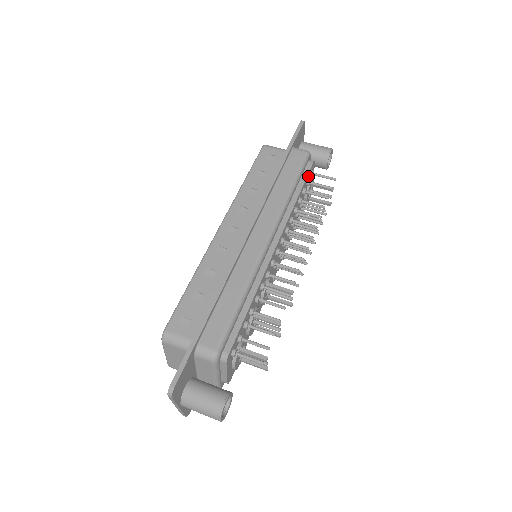
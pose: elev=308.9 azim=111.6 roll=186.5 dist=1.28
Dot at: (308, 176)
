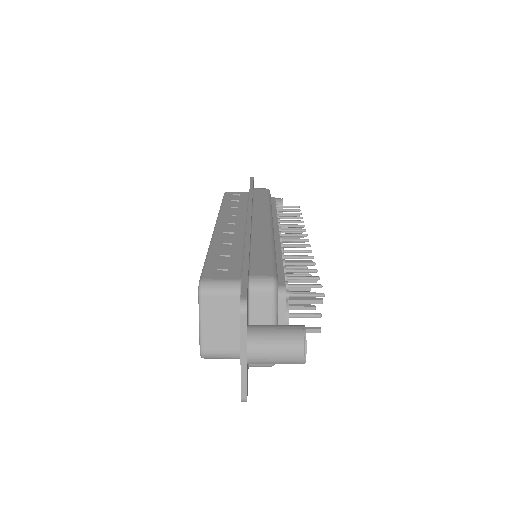
Dot at: occluded
